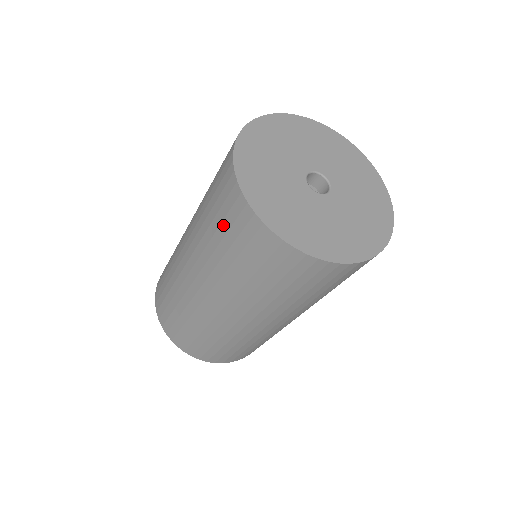
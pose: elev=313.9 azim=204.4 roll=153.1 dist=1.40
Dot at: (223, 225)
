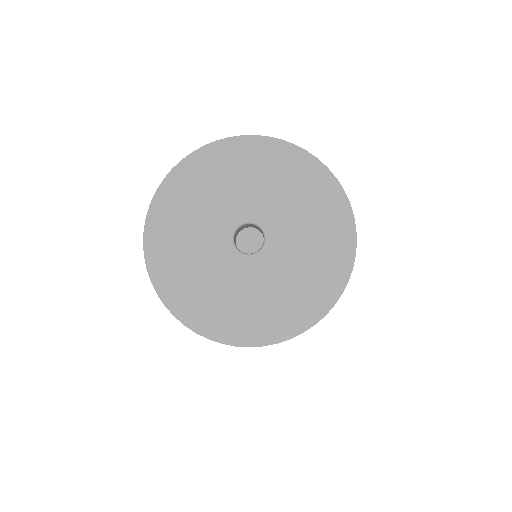
Dot at: occluded
